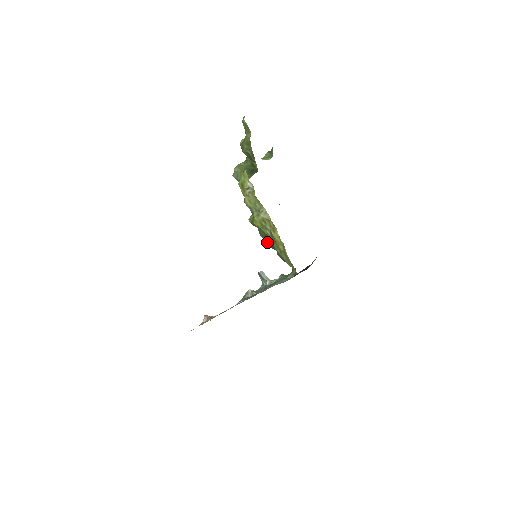
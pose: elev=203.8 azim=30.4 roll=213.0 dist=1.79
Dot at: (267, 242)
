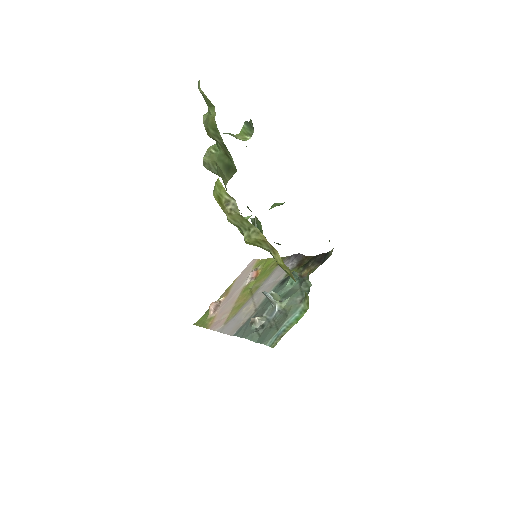
Dot at: occluded
